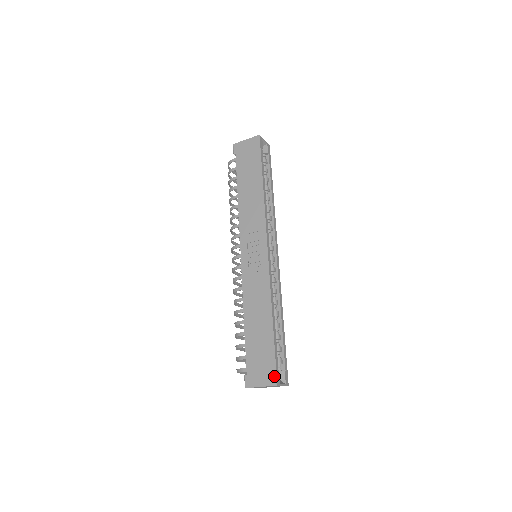
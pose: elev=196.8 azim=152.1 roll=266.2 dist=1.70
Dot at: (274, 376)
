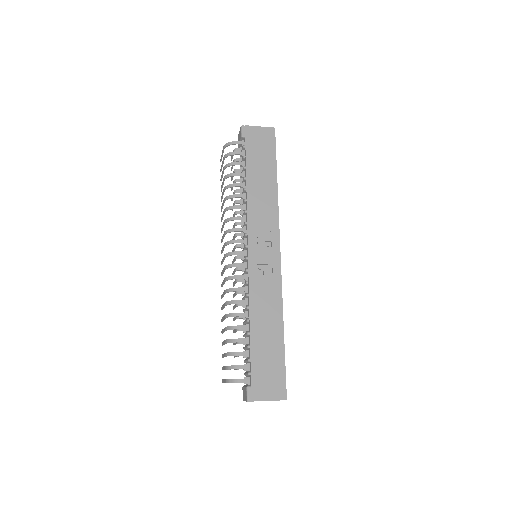
Dot at: (284, 390)
